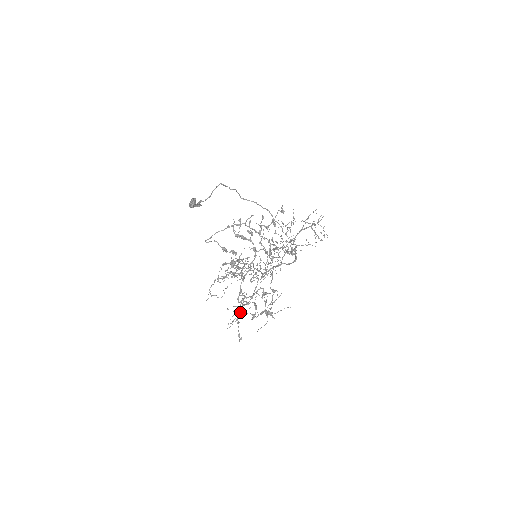
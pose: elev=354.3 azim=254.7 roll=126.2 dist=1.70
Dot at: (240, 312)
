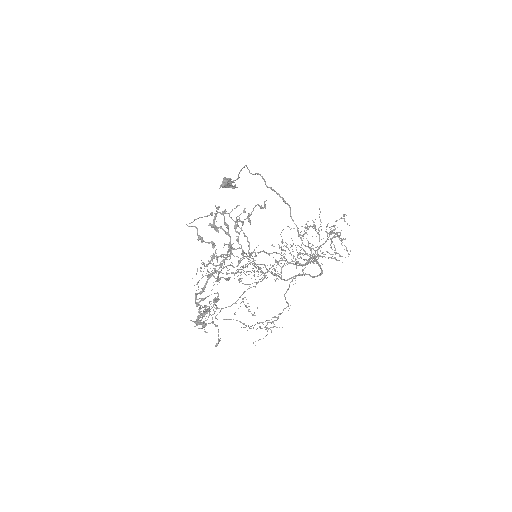
Dot at: occluded
